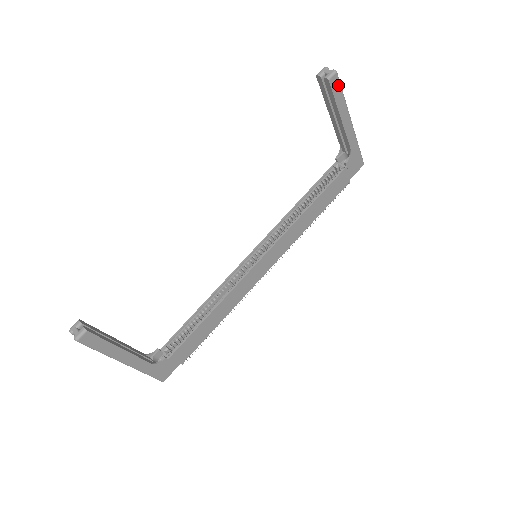
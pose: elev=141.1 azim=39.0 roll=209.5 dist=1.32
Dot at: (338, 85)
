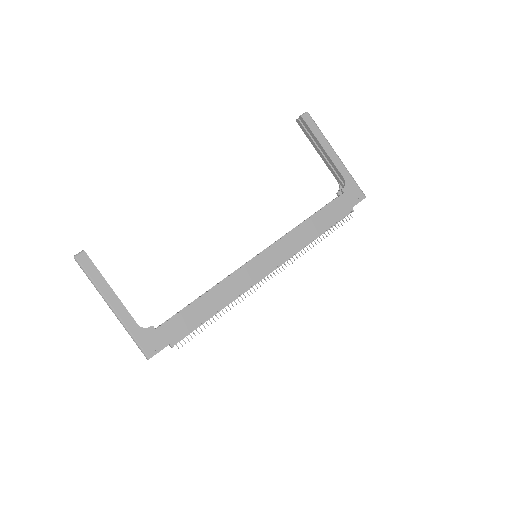
Dot at: (312, 122)
